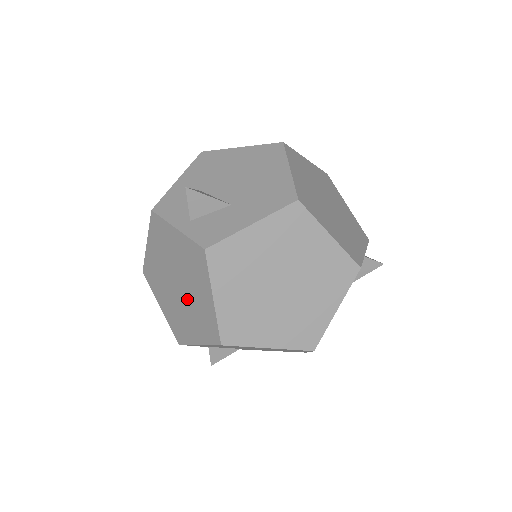
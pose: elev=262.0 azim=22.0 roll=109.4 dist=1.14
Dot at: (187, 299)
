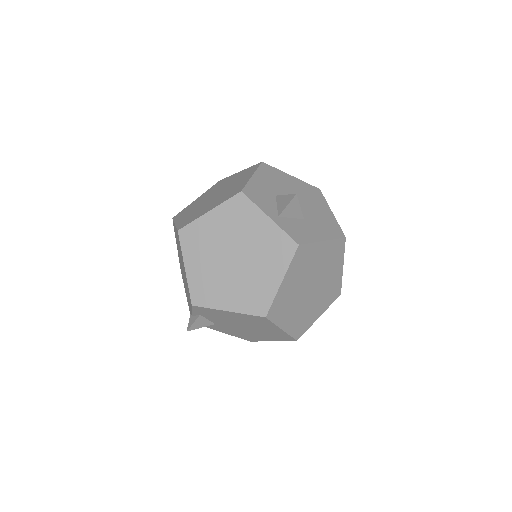
Dot at: (241, 272)
